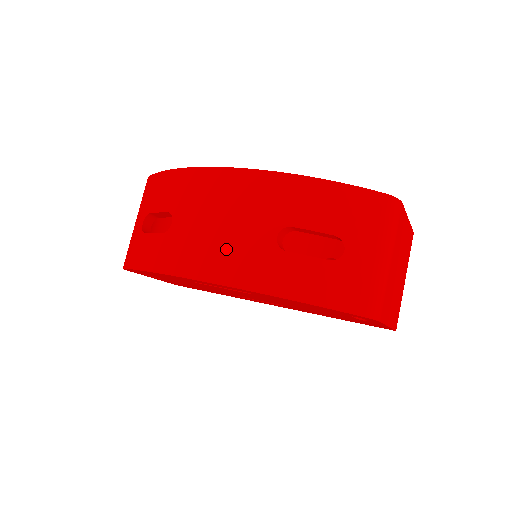
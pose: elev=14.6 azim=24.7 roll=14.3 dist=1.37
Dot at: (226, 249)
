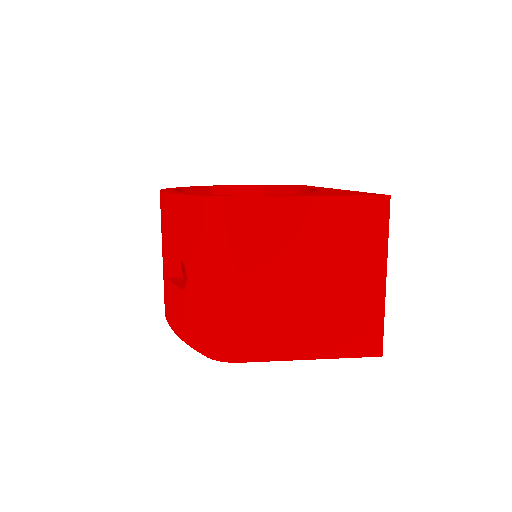
Dot at: occluded
